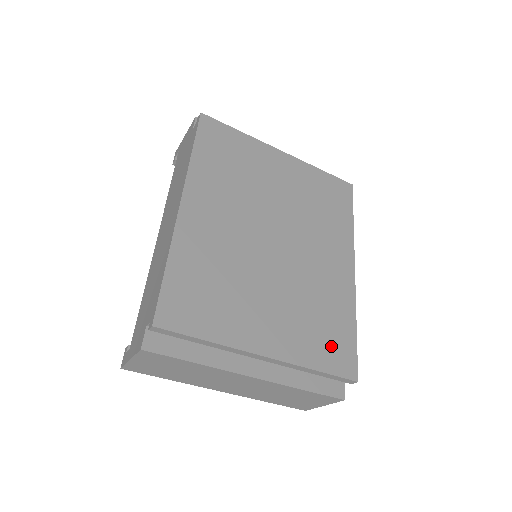
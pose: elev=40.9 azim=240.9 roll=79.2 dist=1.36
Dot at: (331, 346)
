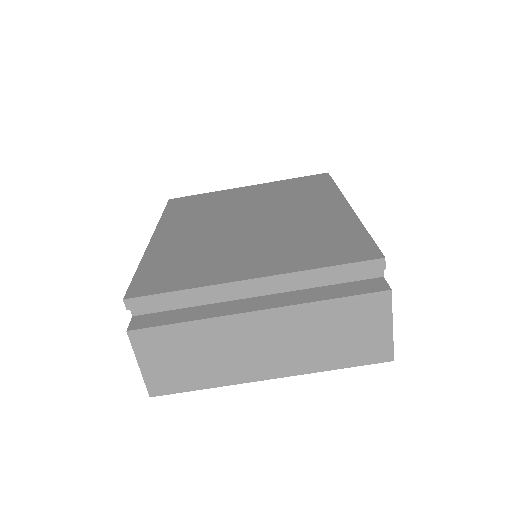
Dot at: (336, 249)
